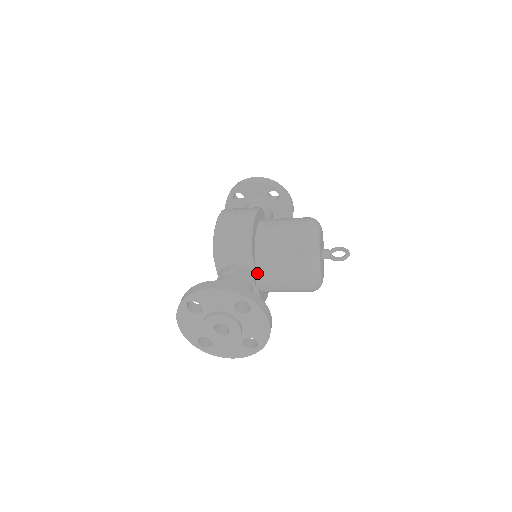
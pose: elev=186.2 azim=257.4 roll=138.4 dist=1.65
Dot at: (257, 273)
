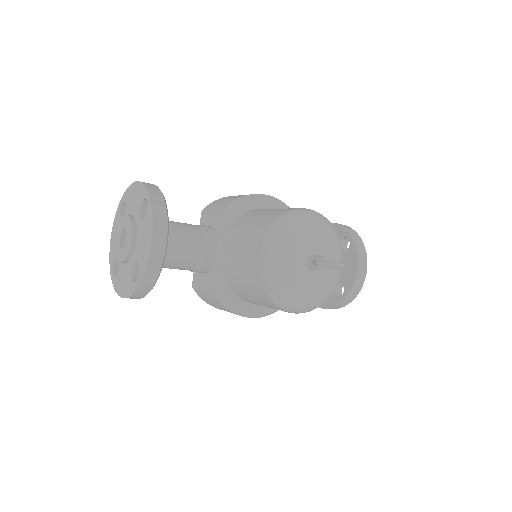
Dot at: (223, 243)
